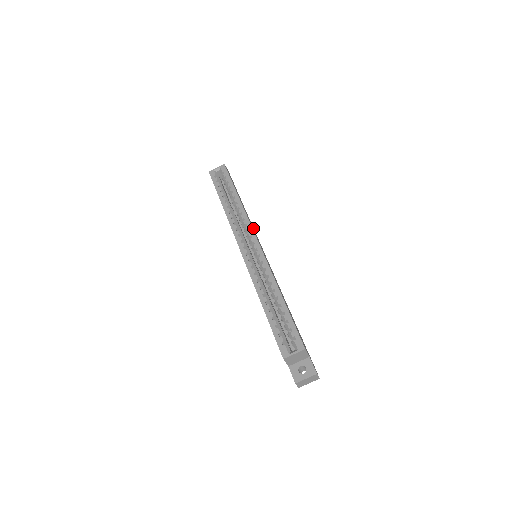
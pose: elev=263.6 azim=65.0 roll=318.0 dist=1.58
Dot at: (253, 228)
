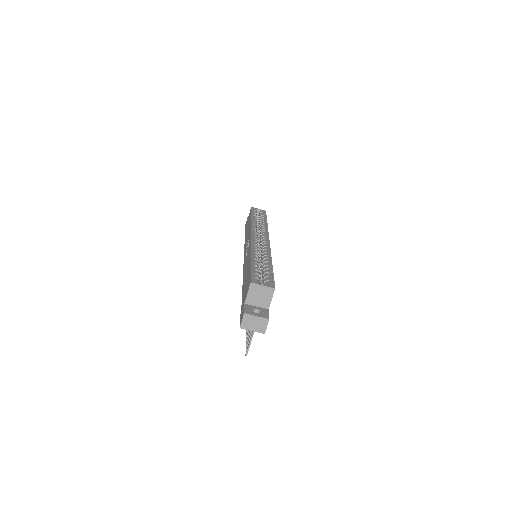
Dot at: occluded
